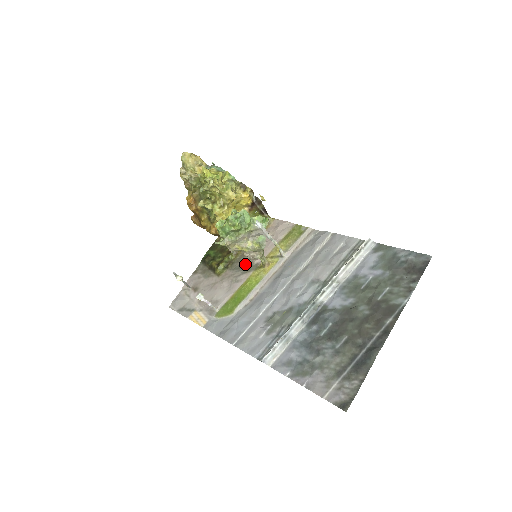
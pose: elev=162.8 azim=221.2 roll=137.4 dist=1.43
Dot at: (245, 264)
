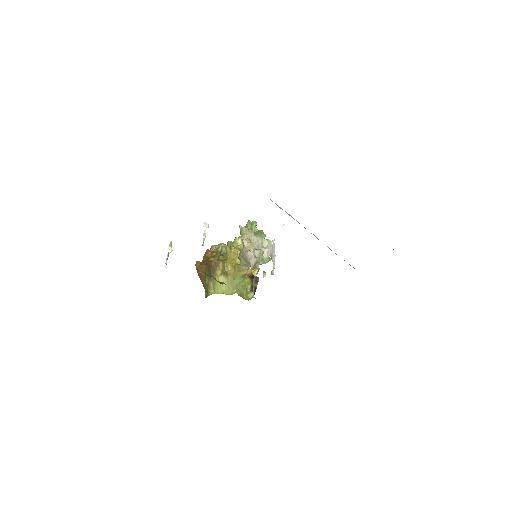
Dot at: occluded
